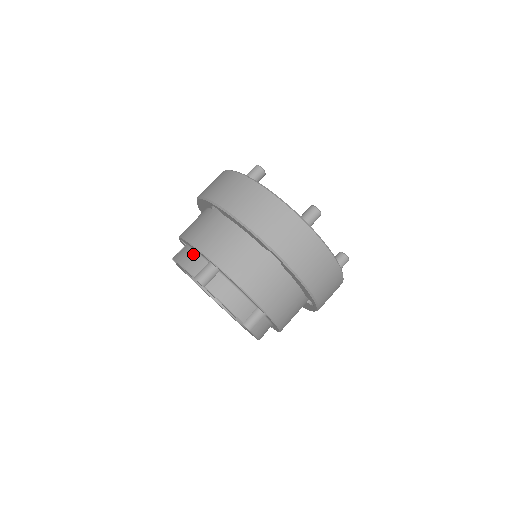
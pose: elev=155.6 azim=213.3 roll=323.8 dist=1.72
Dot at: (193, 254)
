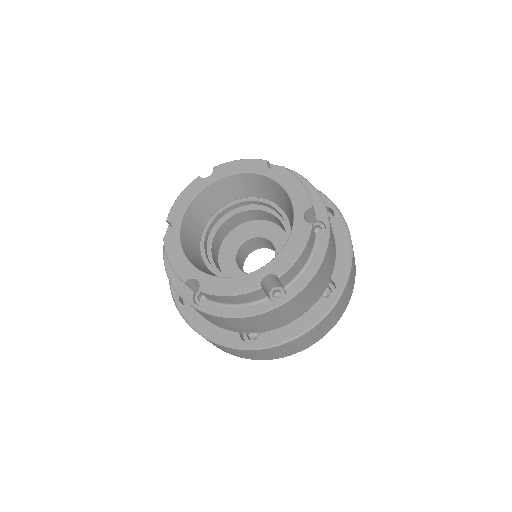
Dot at: occluded
